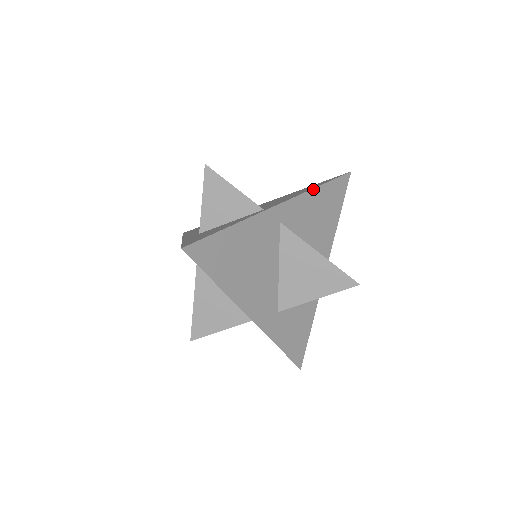
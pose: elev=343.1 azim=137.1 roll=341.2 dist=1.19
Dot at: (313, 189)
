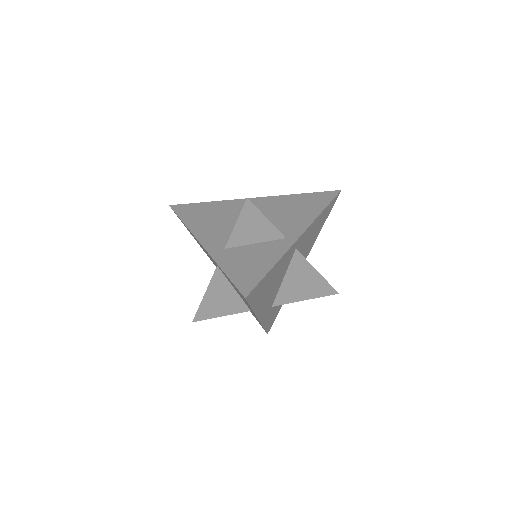
Dot at: (319, 215)
